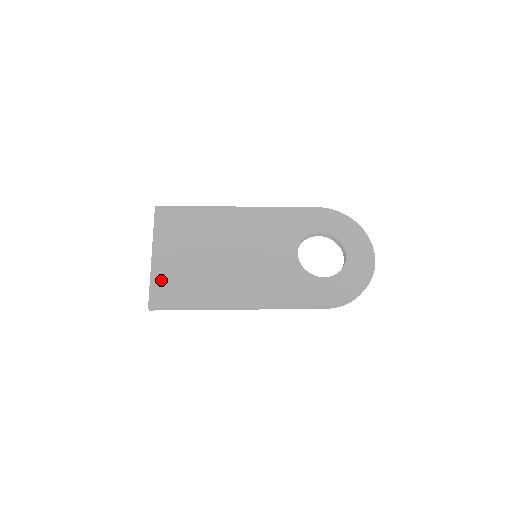
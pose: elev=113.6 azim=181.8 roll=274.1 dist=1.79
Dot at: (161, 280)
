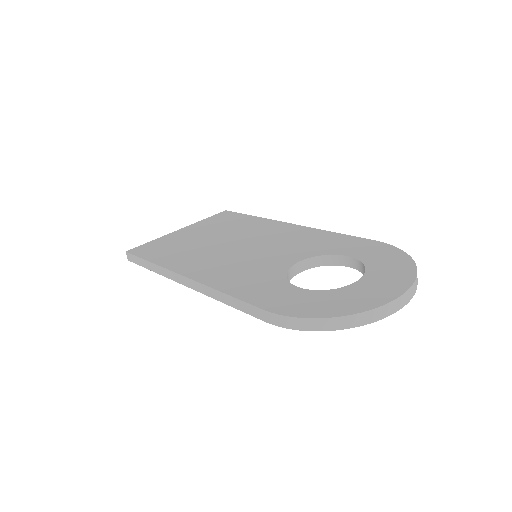
Dot at: (160, 242)
